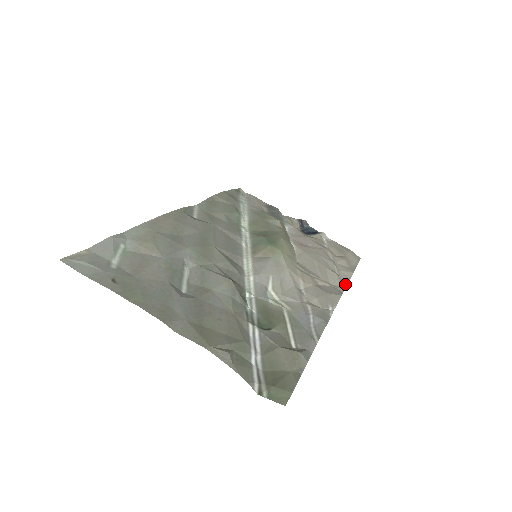
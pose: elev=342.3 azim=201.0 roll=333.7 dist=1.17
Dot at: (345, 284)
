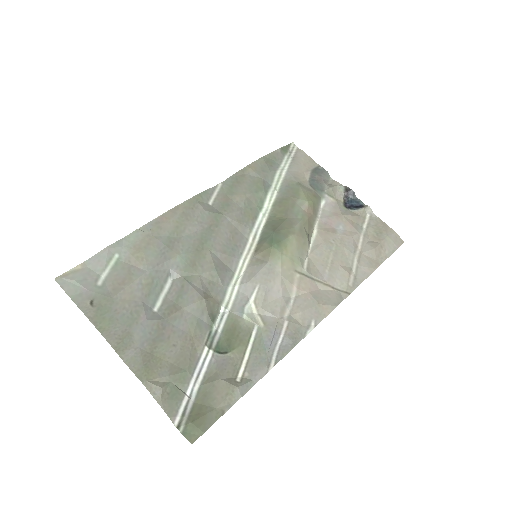
Dot at: (355, 286)
